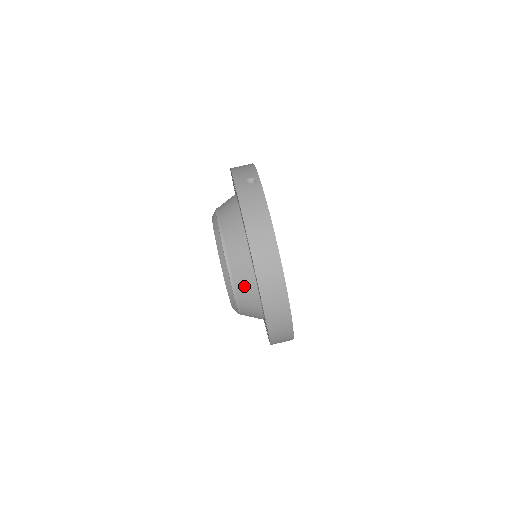
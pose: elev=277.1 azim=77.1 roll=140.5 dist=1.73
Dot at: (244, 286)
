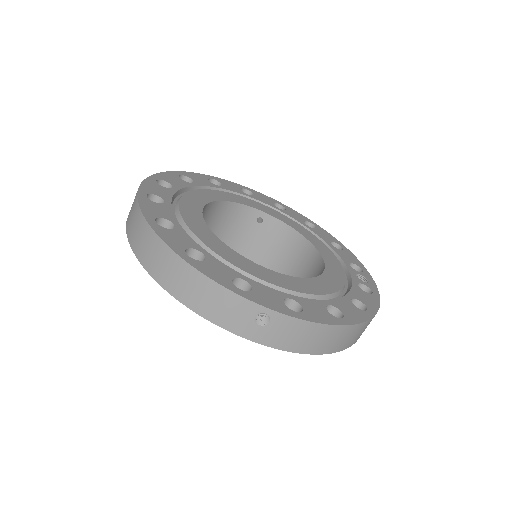
Dot at: occluded
